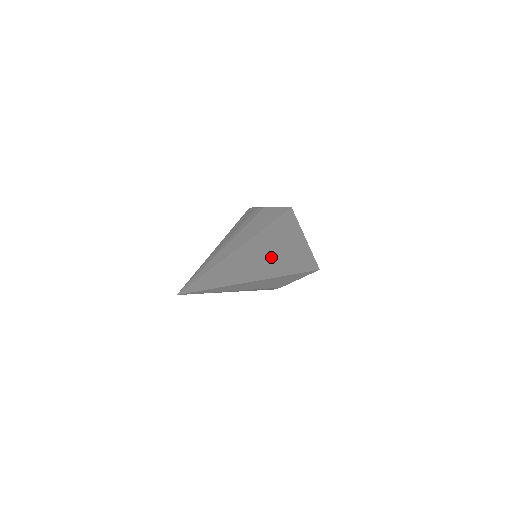
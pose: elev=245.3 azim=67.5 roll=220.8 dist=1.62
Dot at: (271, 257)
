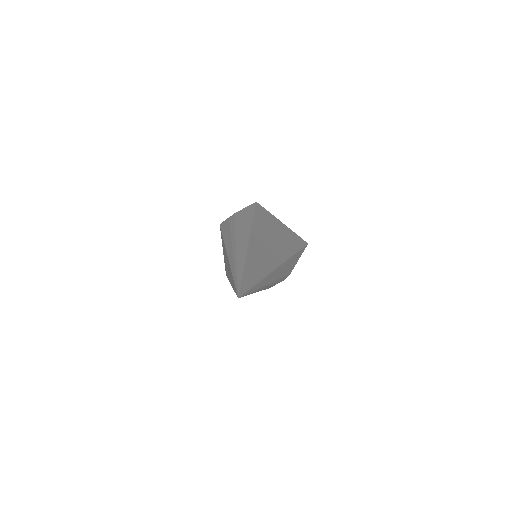
Dot at: (273, 245)
